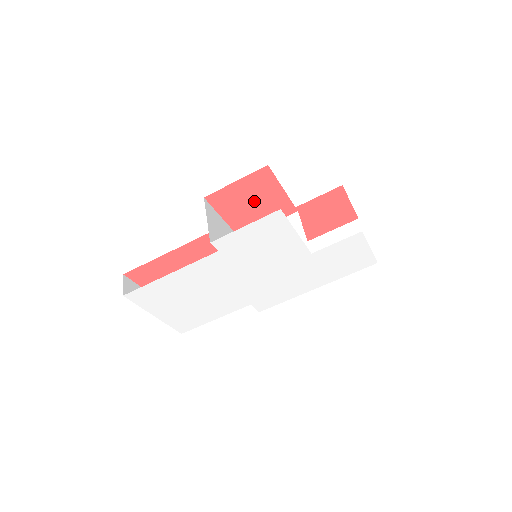
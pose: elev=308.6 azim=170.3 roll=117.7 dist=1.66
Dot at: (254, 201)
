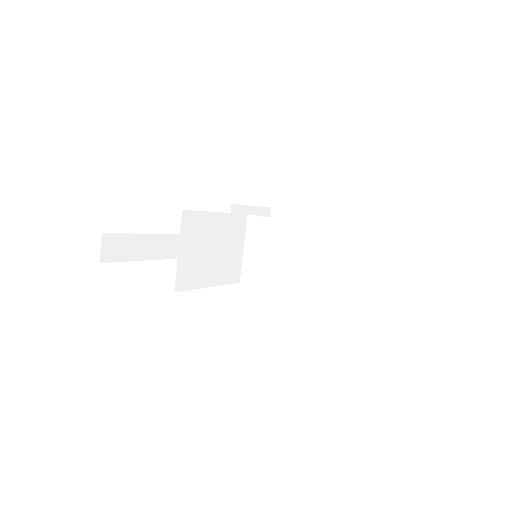
Dot at: occluded
